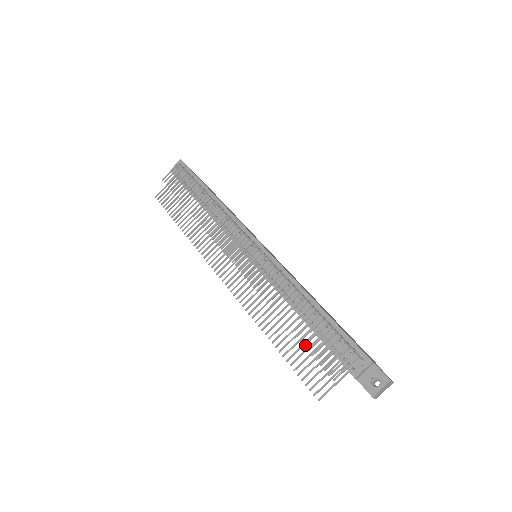
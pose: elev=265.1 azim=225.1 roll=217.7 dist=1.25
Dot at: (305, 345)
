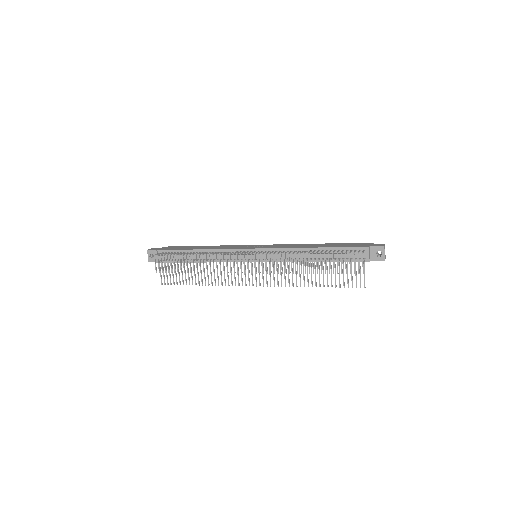
Dot at: occluded
